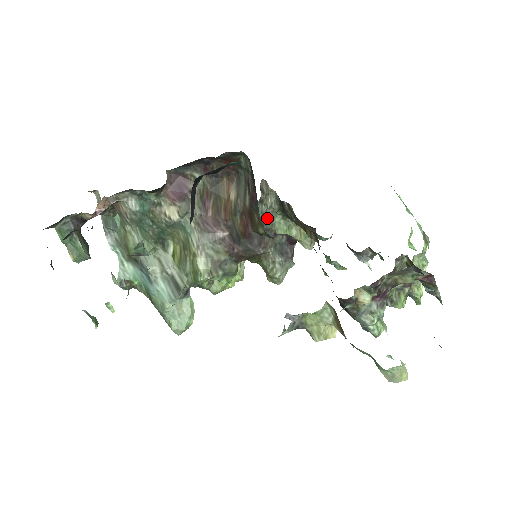
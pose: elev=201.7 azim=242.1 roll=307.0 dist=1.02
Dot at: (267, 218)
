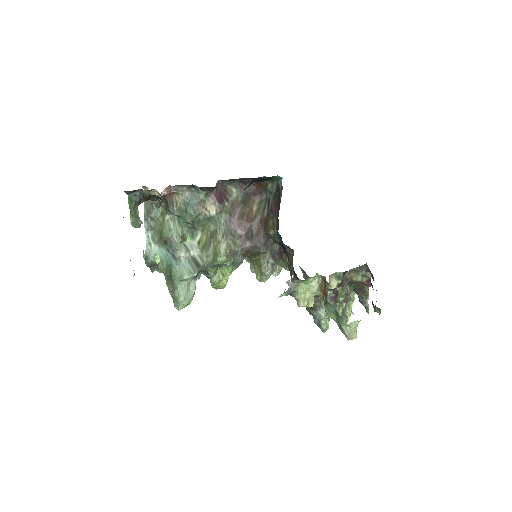
Dot at: occluded
